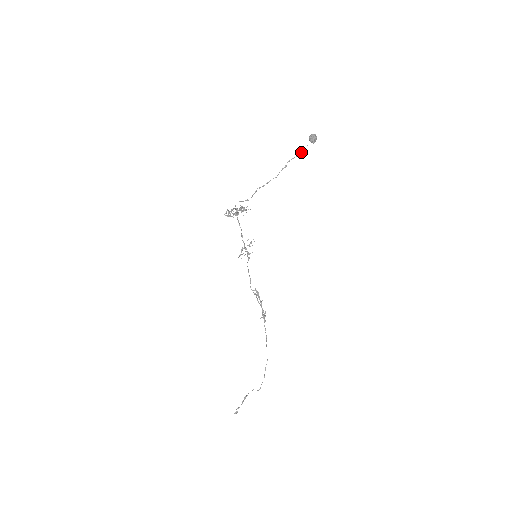
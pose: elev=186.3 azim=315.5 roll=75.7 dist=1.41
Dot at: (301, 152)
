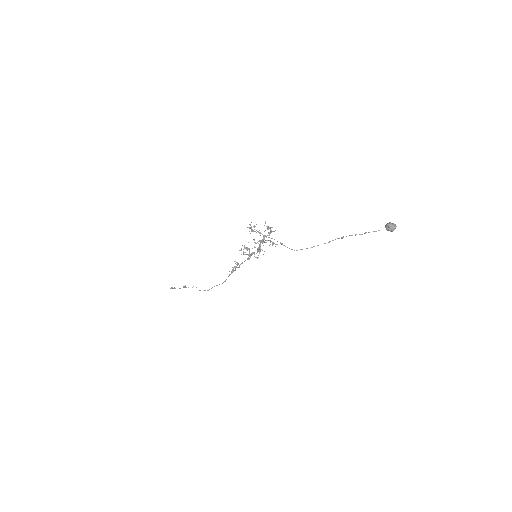
Dot at: (368, 232)
